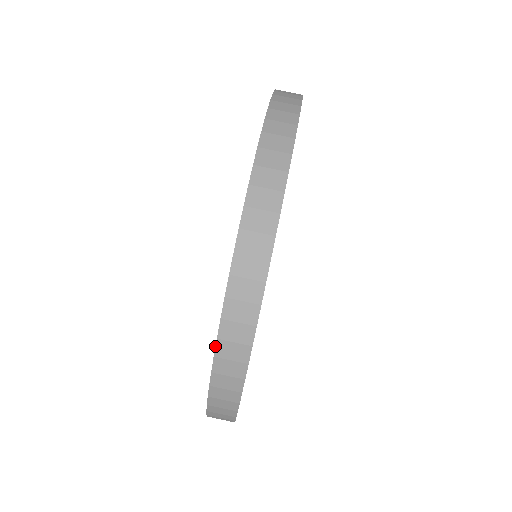
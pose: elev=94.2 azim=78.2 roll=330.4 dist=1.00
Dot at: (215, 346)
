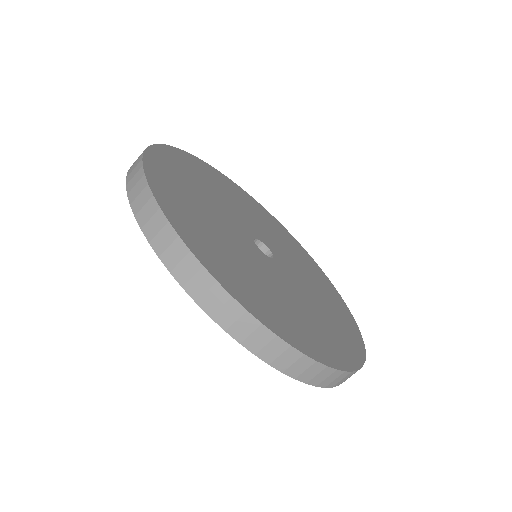
Dot at: occluded
